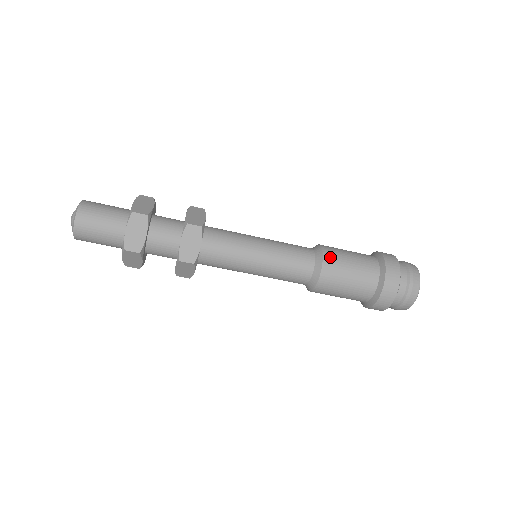
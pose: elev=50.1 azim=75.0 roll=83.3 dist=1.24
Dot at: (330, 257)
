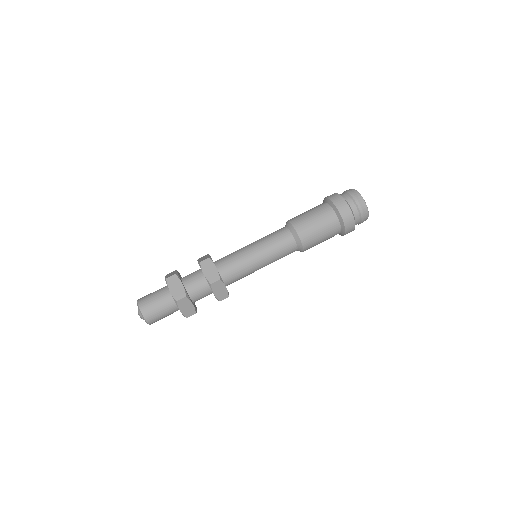
Dot at: occluded
